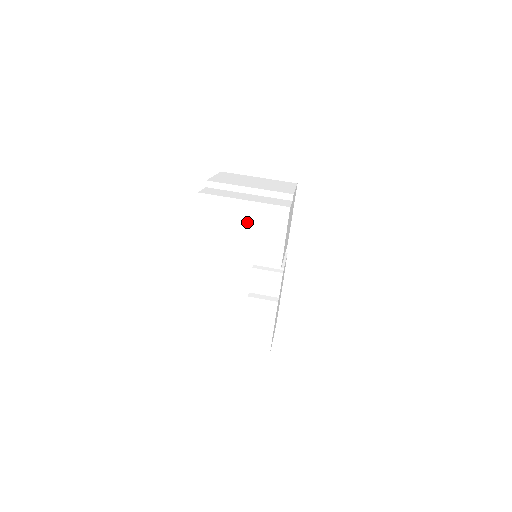
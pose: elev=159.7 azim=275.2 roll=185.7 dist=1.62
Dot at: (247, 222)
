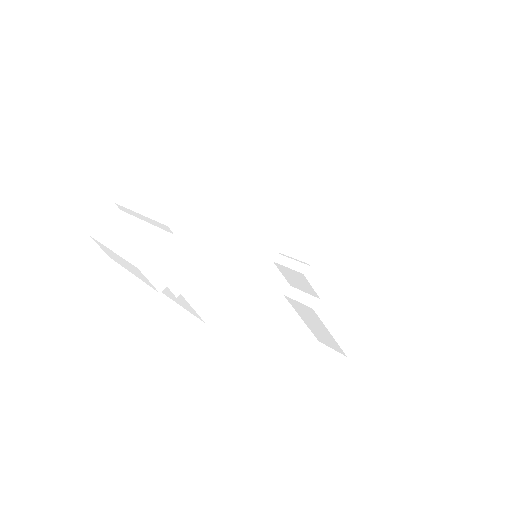
Dot at: (133, 273)
